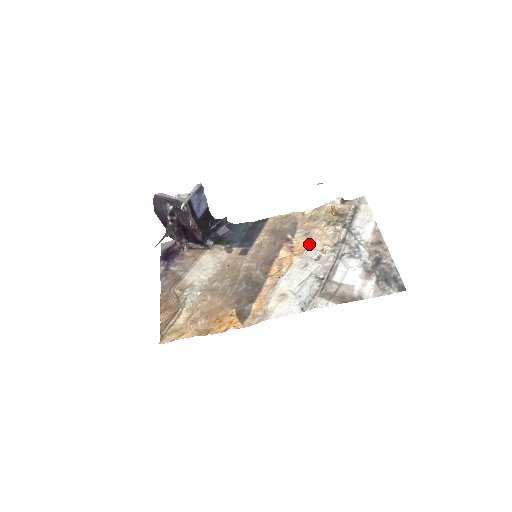
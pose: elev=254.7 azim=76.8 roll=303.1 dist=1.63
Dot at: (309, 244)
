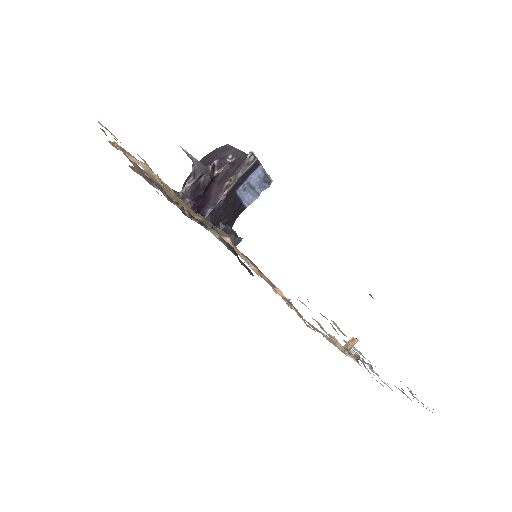
Dot at: occluded
